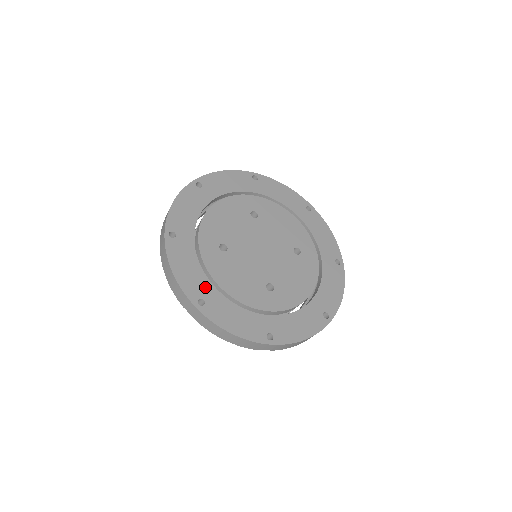
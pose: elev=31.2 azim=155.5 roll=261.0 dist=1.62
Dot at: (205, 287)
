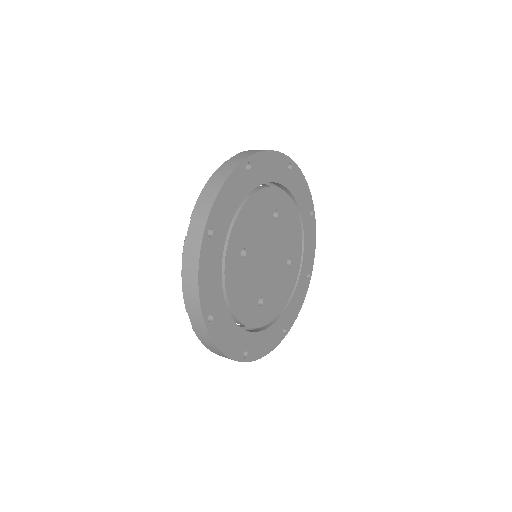
Dot at: (218, 301)
